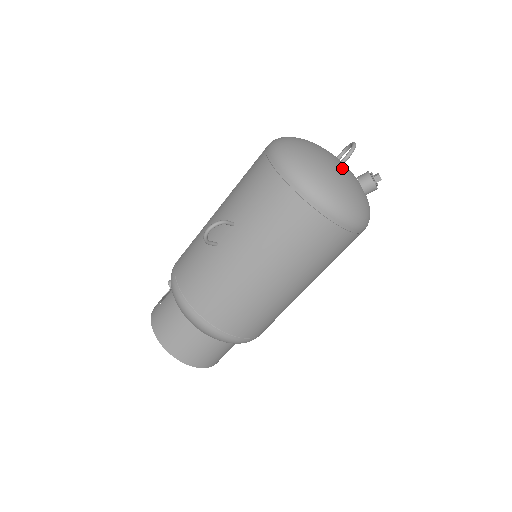
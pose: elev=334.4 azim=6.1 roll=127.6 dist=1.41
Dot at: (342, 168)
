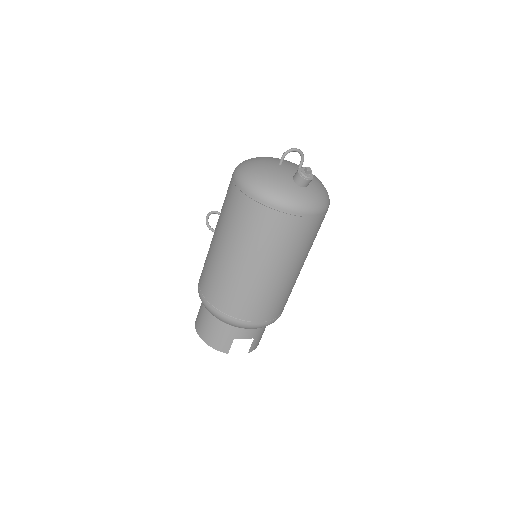
Dot at: (280, 165)
